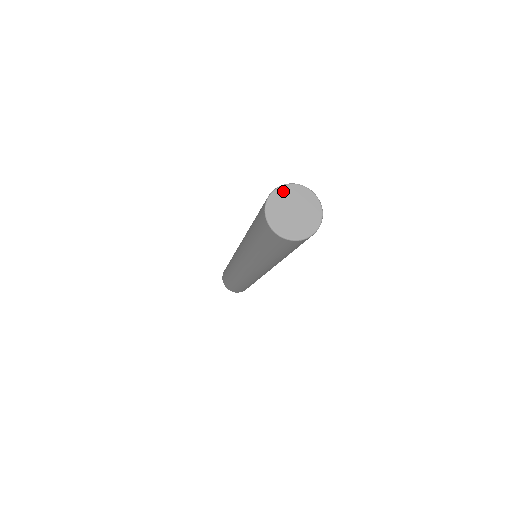
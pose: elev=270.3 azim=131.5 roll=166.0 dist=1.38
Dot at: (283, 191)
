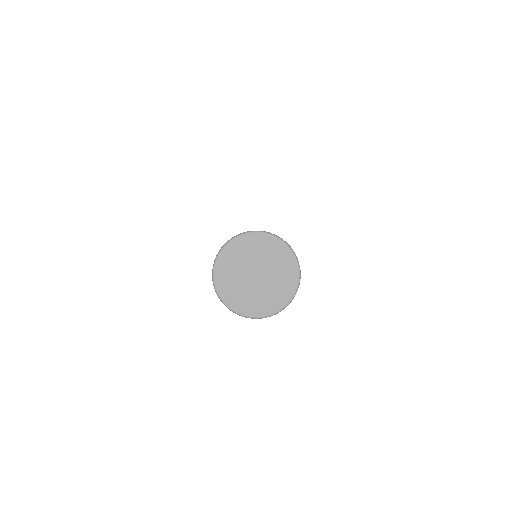
Dot at: (223, 263)
